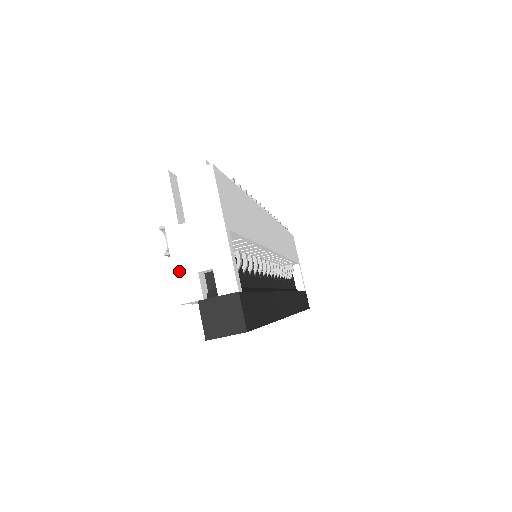
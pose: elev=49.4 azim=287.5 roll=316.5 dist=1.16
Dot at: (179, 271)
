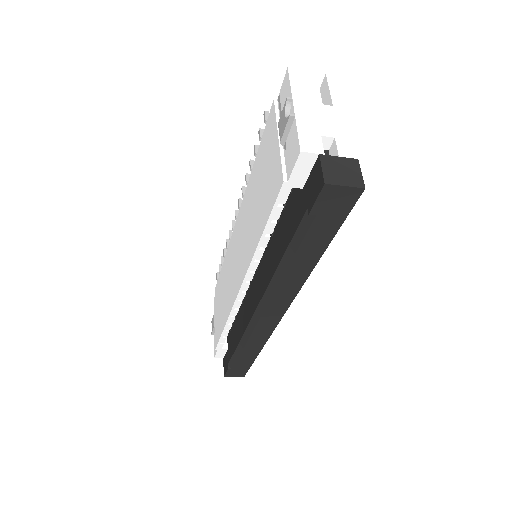
Dot at: (303, 129)
